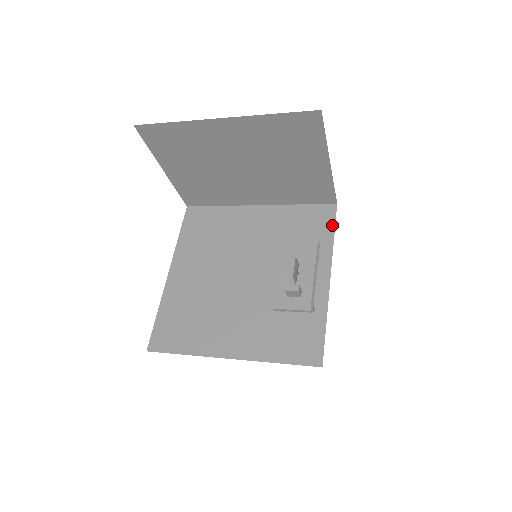
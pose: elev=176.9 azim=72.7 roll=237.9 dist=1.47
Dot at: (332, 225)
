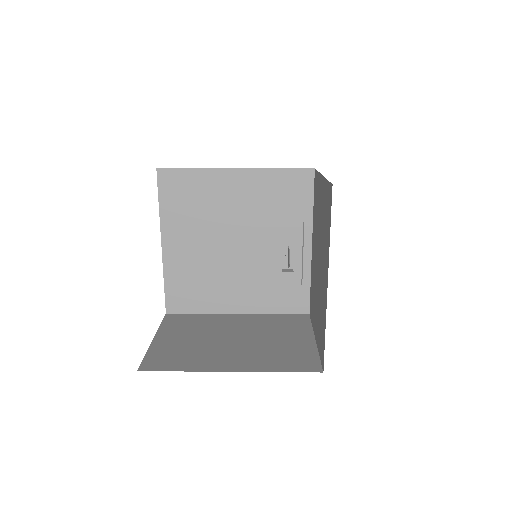
Dot at: (311, 193)
